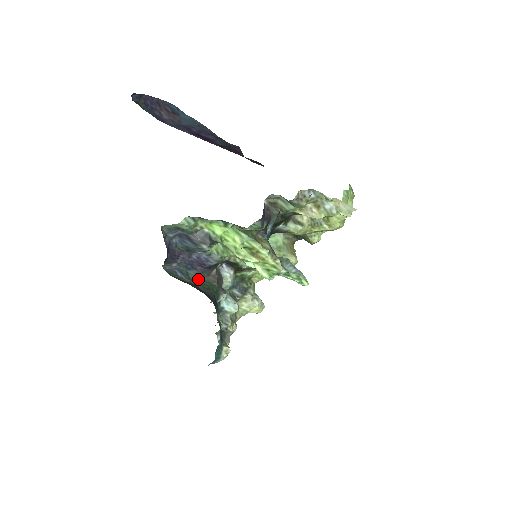
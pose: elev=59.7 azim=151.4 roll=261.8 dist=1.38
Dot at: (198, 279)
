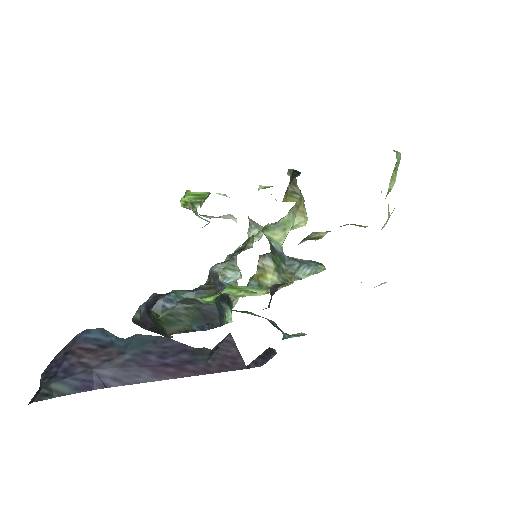
Dot at: (191, 294)
